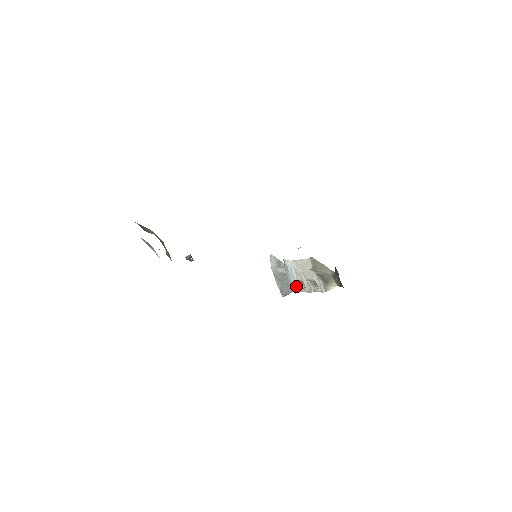
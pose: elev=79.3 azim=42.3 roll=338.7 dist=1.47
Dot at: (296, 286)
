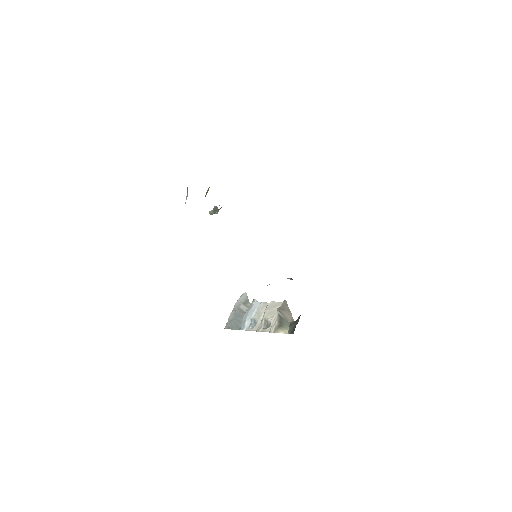
Dot at: (246, 324)
